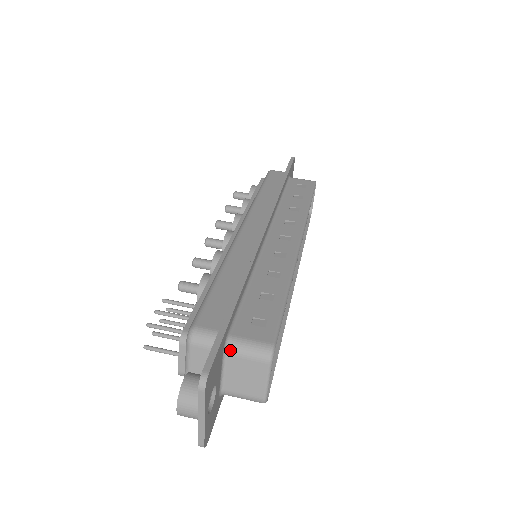
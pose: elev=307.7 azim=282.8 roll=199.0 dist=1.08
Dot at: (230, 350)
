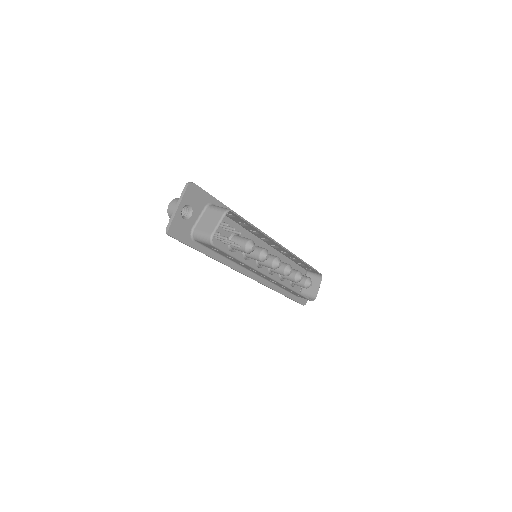
Dot at: (209, 207)
